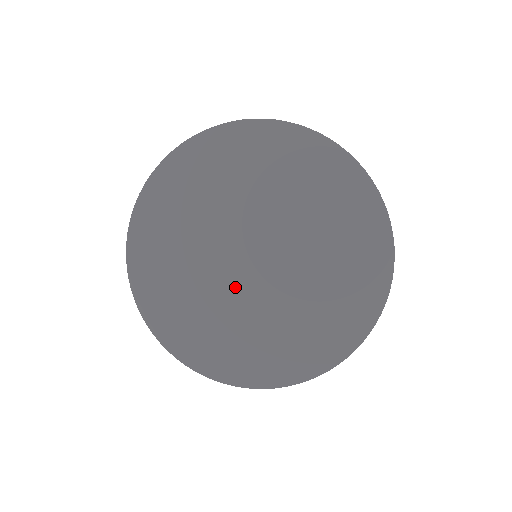
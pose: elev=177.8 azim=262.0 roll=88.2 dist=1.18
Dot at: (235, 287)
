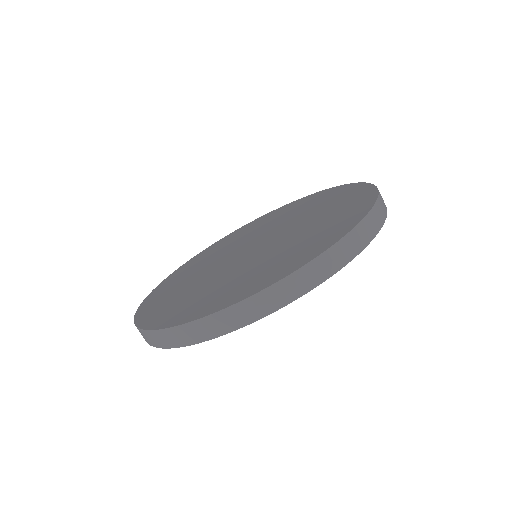
Dot at: (220, 266)
